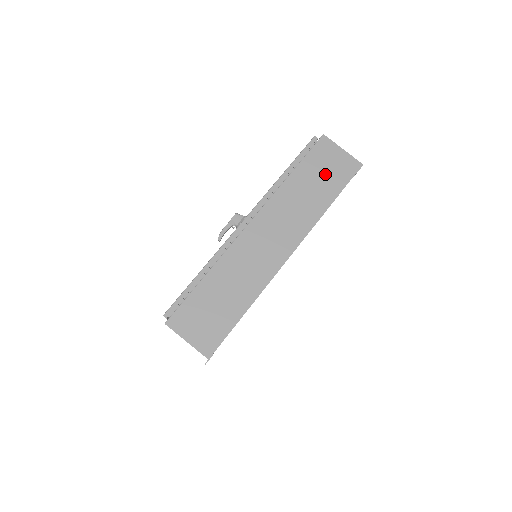
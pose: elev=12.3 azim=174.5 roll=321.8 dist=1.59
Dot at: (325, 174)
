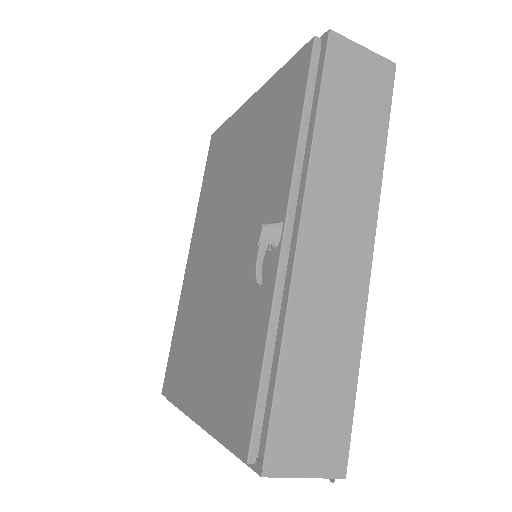
Dot at: (360, 100)
